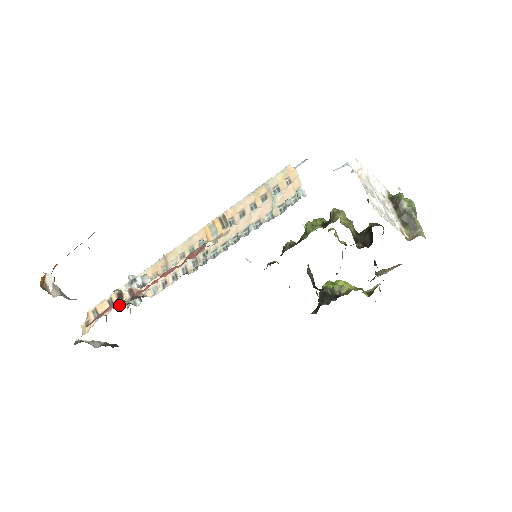
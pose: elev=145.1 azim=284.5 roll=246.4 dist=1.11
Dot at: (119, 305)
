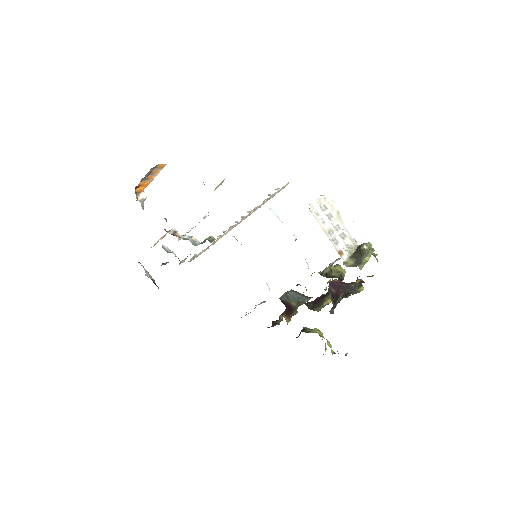
Dot at: occluded
